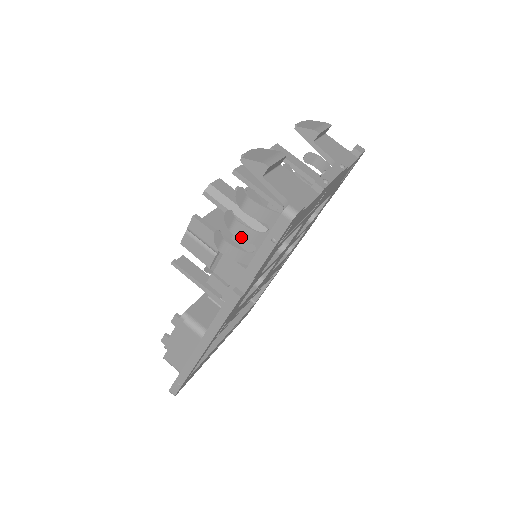
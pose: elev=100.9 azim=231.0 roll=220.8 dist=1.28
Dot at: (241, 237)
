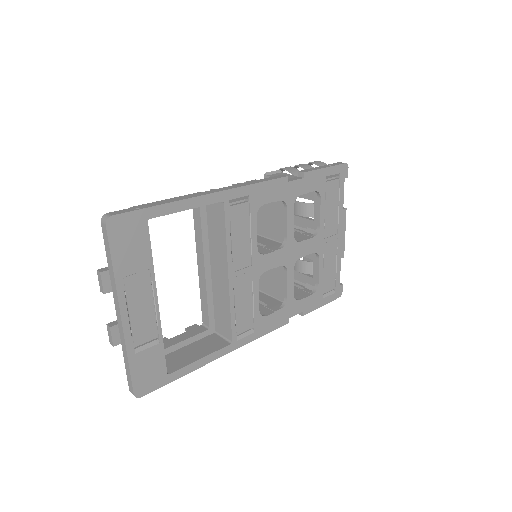
Dot at: (303, 167)
